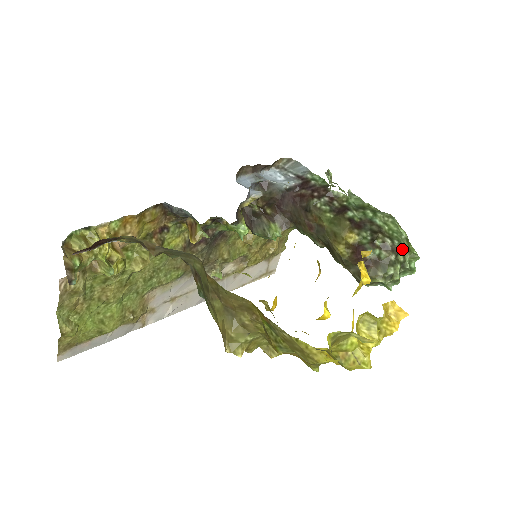
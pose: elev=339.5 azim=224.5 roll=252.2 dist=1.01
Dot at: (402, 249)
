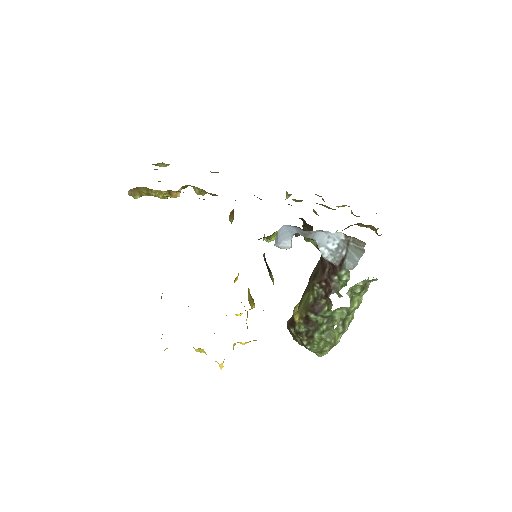
Dot at: (309, 350)
